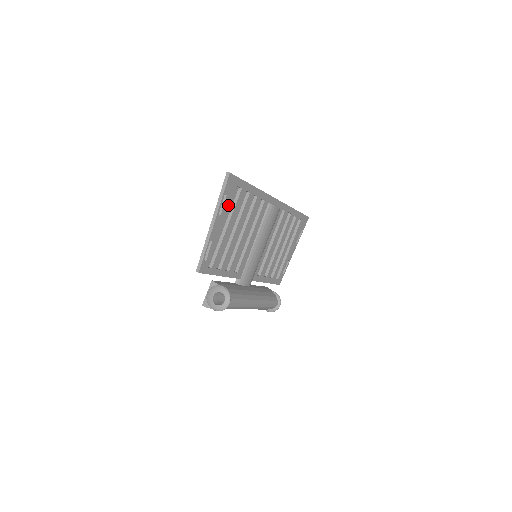
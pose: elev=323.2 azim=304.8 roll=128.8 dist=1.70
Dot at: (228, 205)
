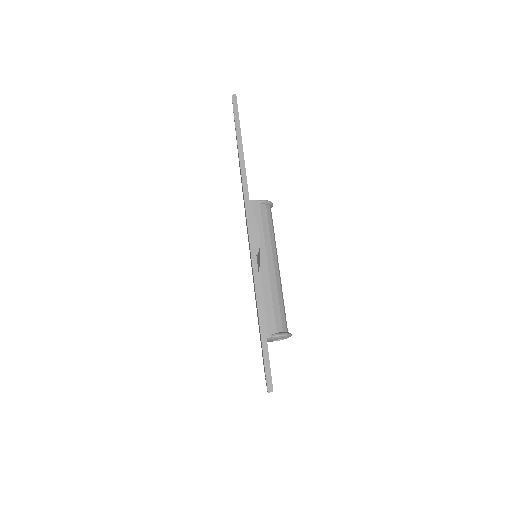
Dot at: occluded
